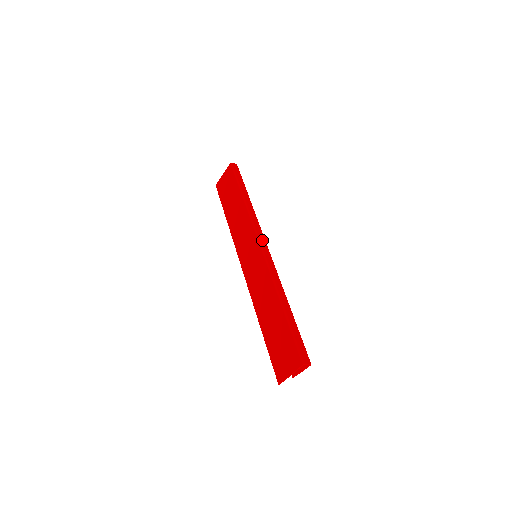
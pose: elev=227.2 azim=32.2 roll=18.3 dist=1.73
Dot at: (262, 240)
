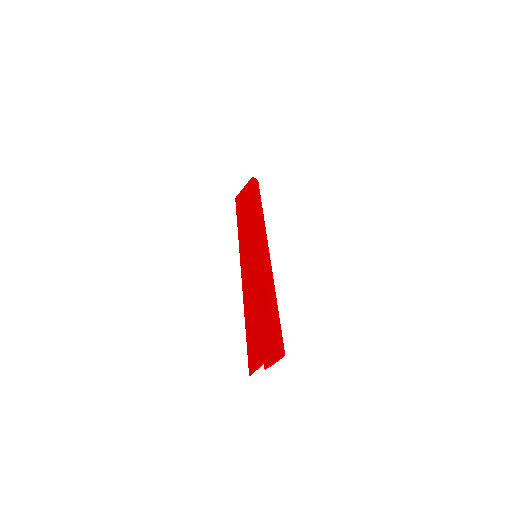
Dot at: (264, 241)
